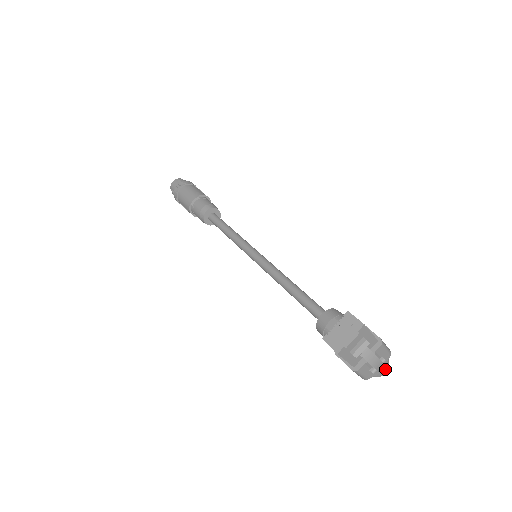
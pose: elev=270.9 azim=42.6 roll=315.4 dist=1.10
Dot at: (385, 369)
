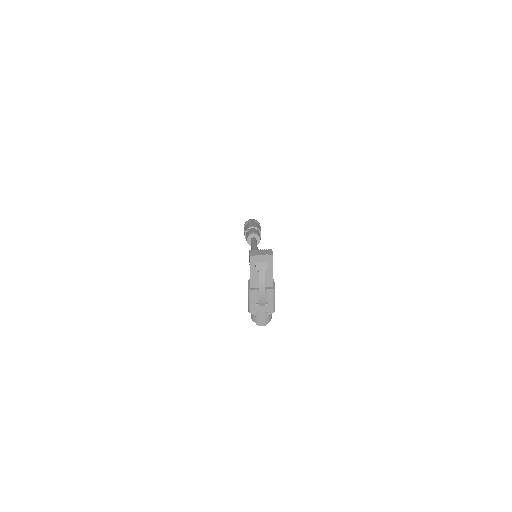
Dot at: (264, 313)
